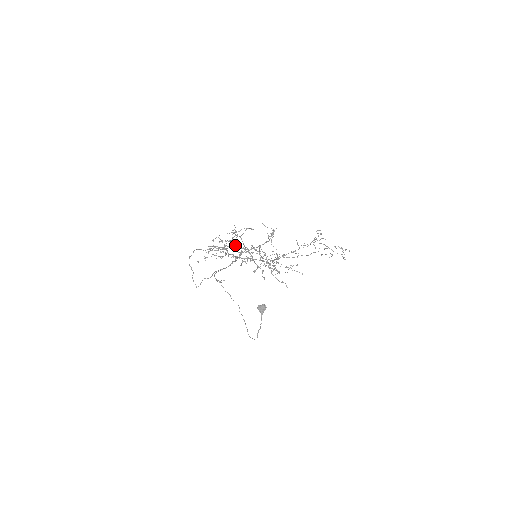
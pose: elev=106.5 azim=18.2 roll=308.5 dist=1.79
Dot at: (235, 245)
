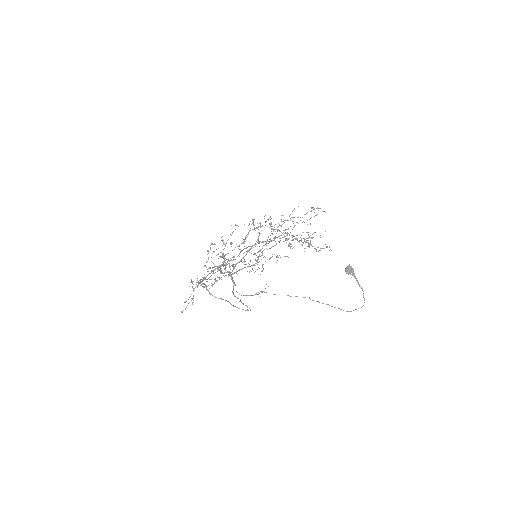
Dot at: (249, 246)
